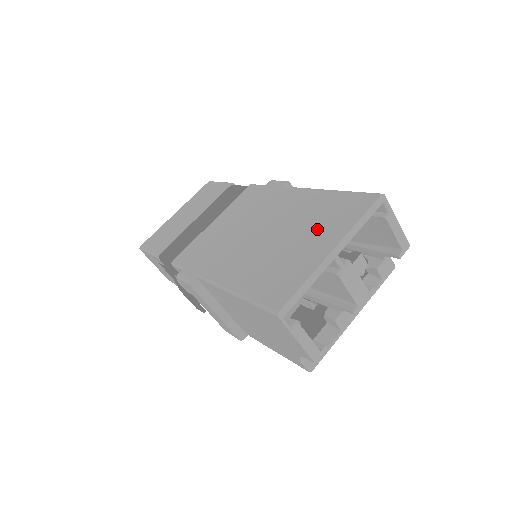
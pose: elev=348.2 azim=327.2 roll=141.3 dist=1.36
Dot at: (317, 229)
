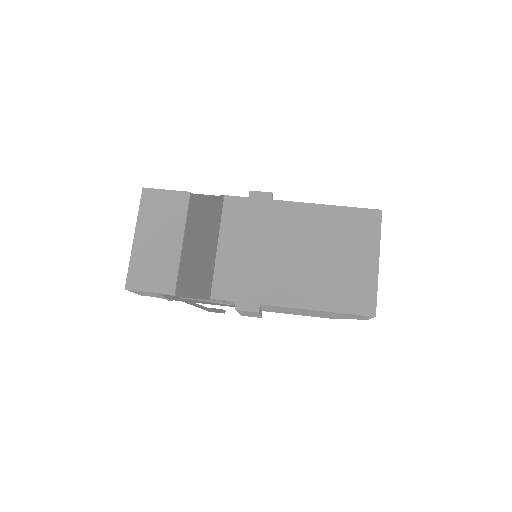
Dot at: (352, 245)
